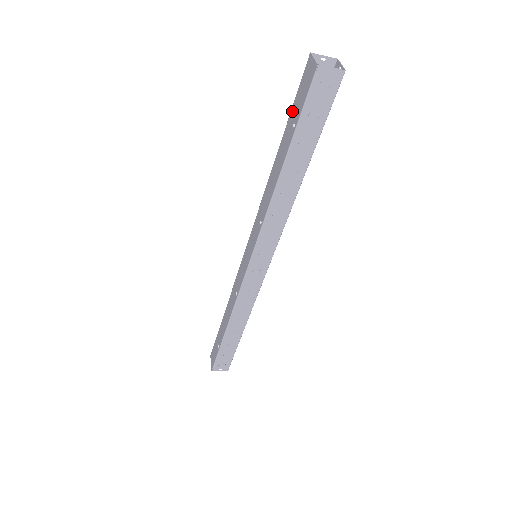
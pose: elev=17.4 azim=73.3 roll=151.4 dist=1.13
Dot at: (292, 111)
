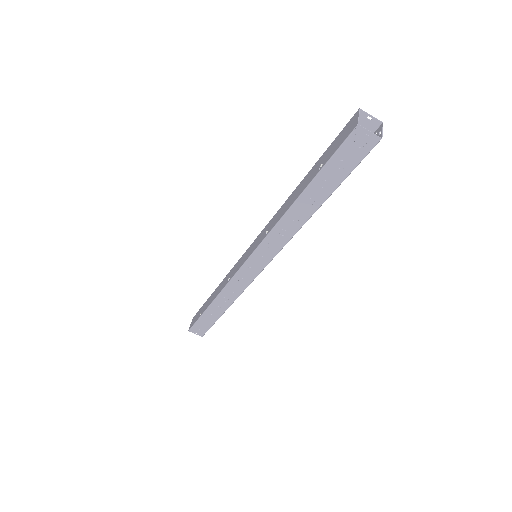
Dot at: (327, 151)
